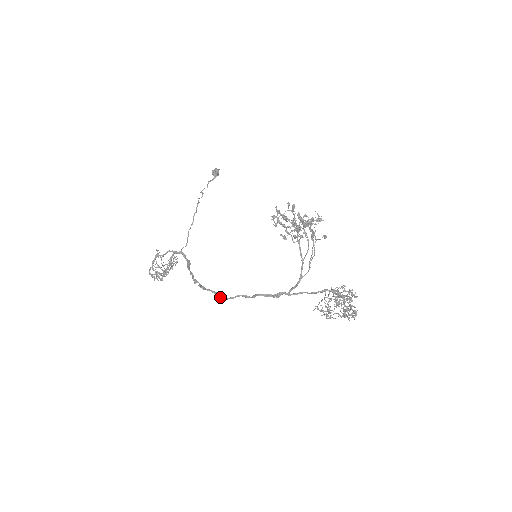
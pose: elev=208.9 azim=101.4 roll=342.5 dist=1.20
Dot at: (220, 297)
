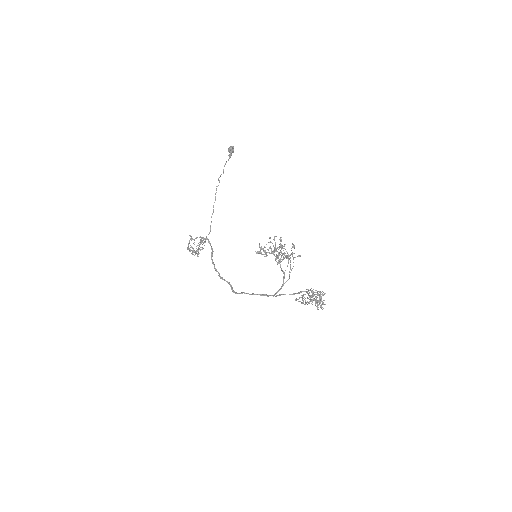
Dot at: occluded
